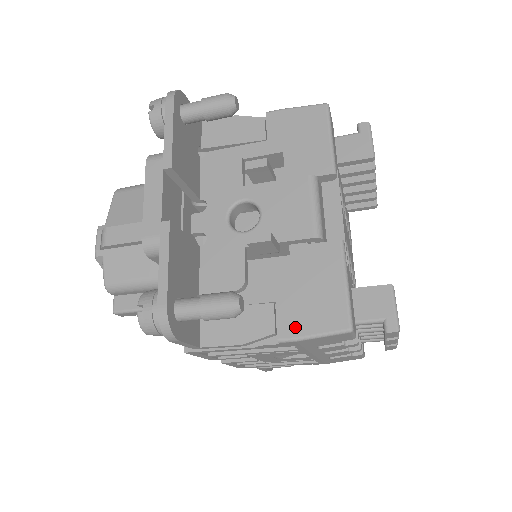
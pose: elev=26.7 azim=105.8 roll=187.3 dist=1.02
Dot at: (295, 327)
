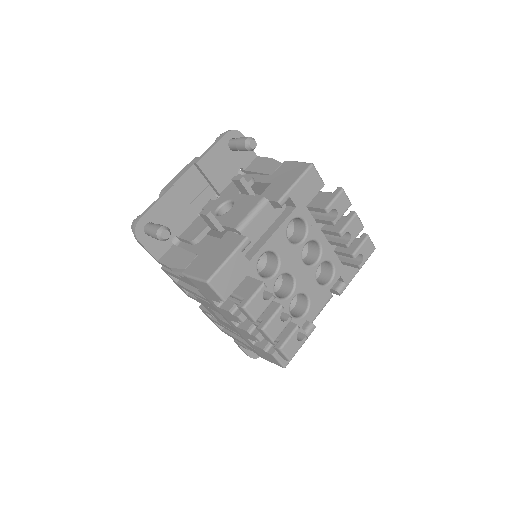
Dot at: (192, 270)
